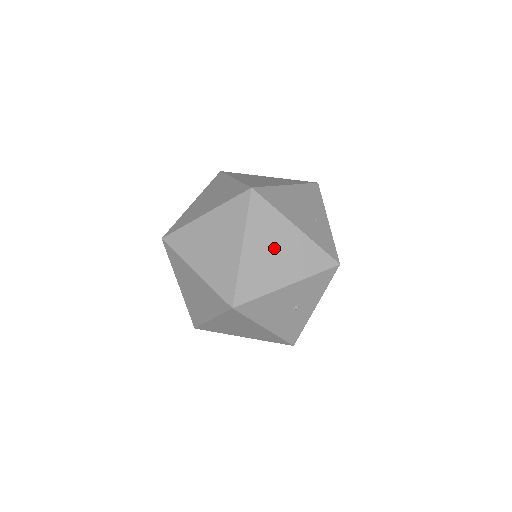
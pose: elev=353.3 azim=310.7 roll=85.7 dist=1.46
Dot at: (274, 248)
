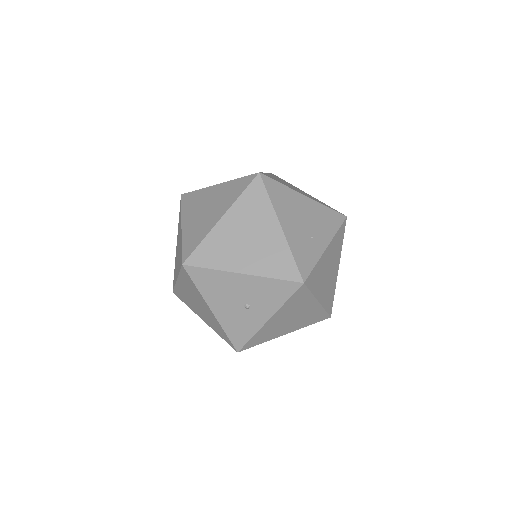
Dot at: (249, 234)
